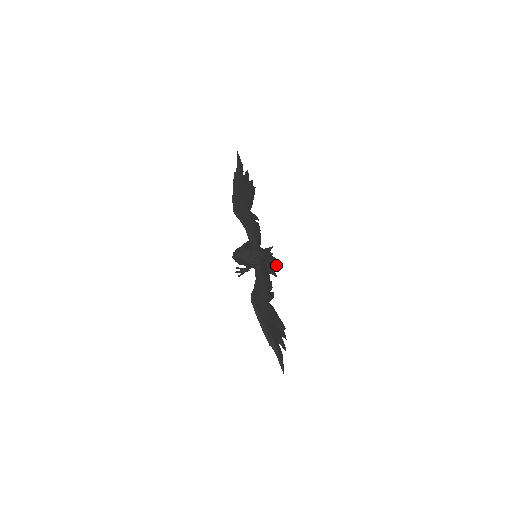
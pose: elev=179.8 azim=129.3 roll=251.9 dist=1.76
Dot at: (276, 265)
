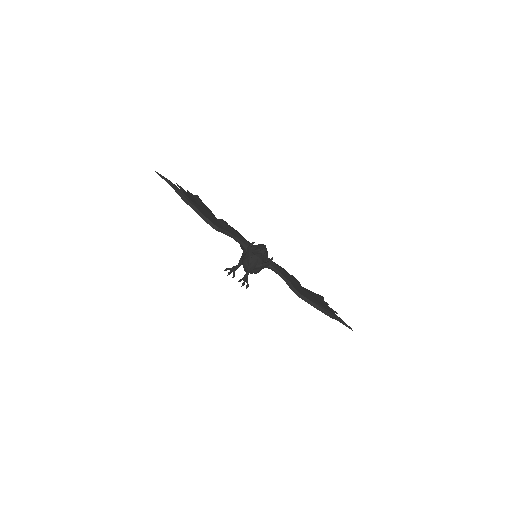
Dot at: occluded
